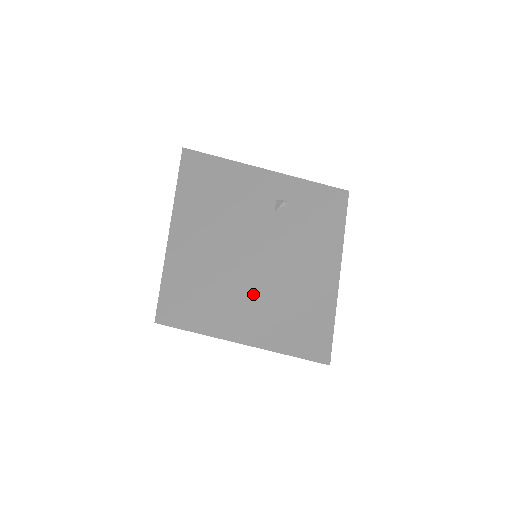
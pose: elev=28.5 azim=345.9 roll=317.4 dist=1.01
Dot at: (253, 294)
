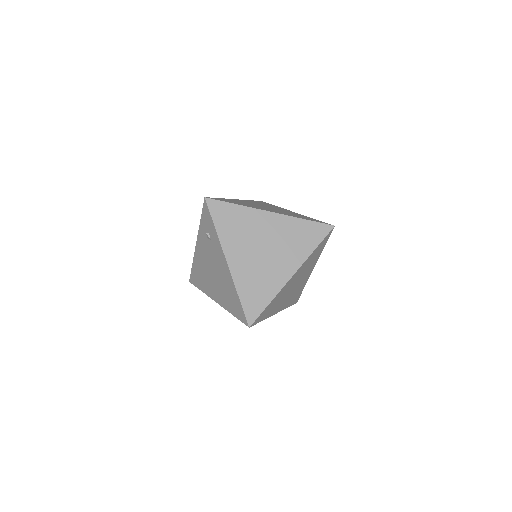
Dot at: (253, 266)
